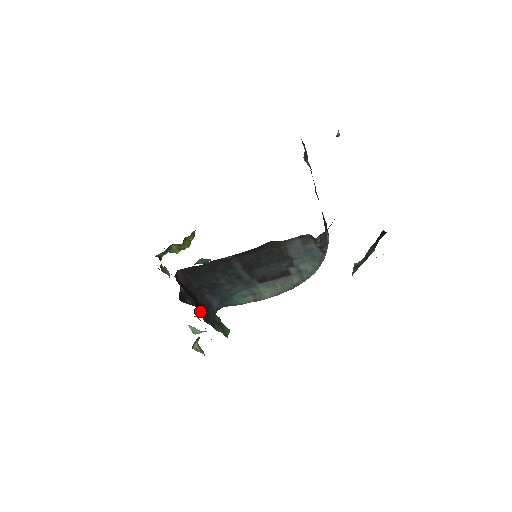
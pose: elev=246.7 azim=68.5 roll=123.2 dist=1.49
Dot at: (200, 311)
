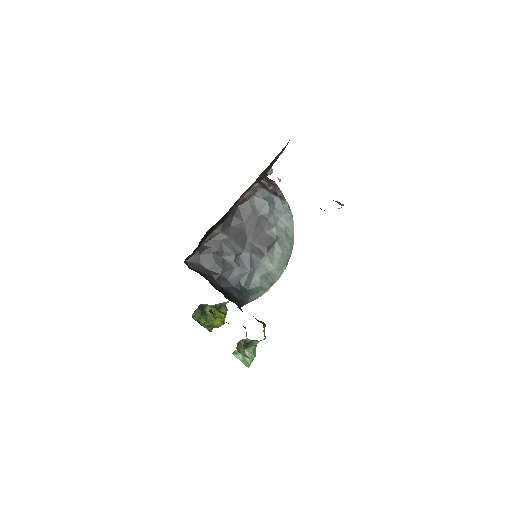
Dot at: occluded
